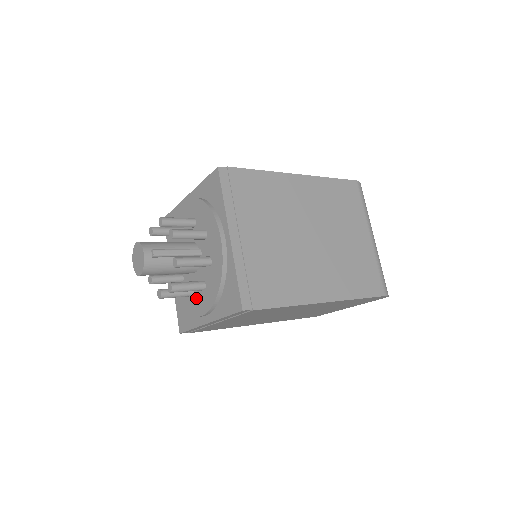
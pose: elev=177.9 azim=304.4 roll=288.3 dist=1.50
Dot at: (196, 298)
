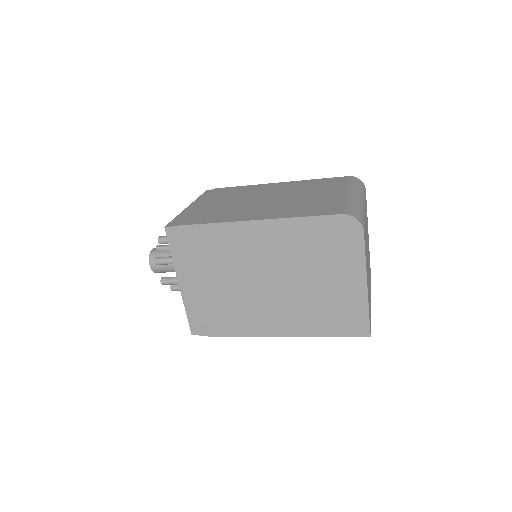
Dot at: occluded
